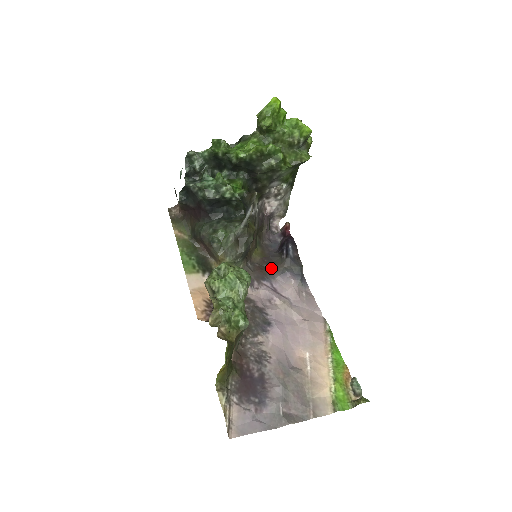
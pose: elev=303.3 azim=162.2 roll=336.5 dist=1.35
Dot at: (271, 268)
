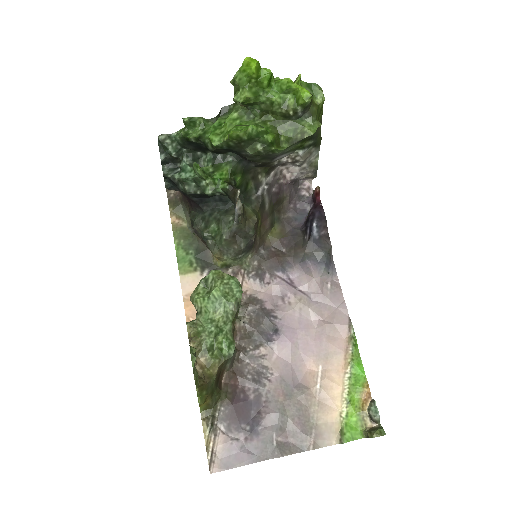
Dot at: (290, 252)
